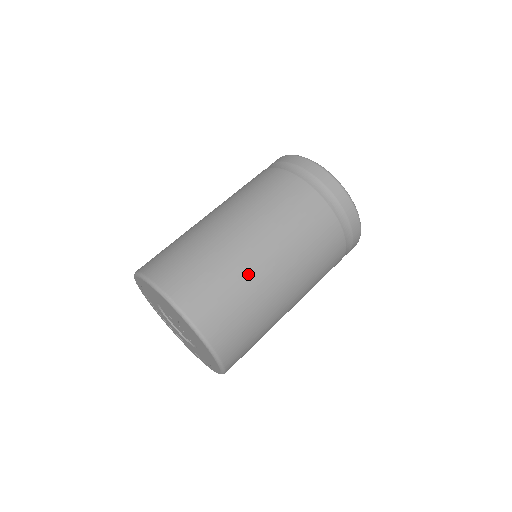
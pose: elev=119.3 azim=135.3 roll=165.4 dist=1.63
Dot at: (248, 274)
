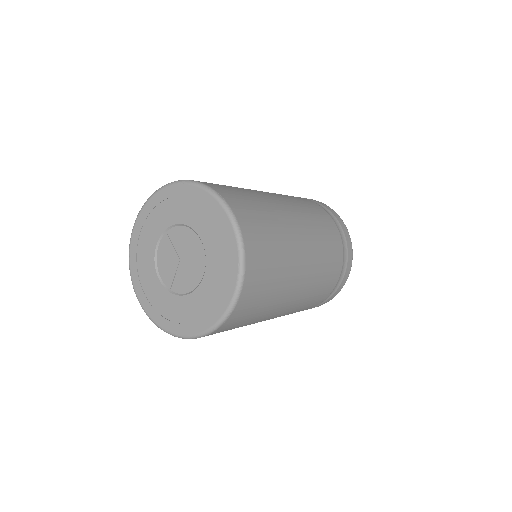
Dot at: occluded
